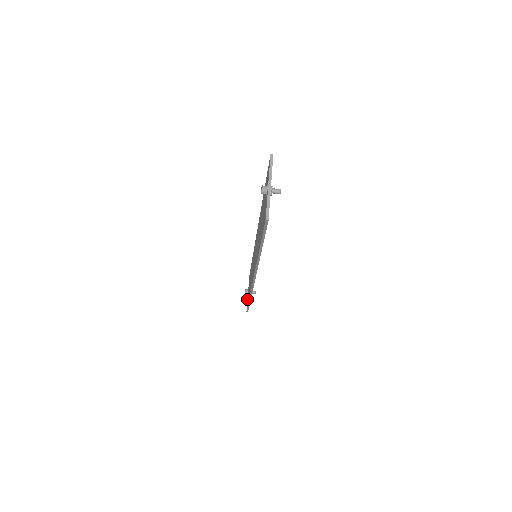
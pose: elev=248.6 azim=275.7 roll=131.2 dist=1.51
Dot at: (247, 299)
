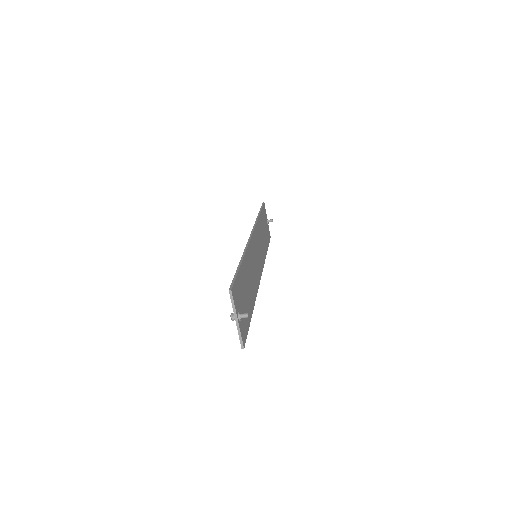
Dot at: occluded
